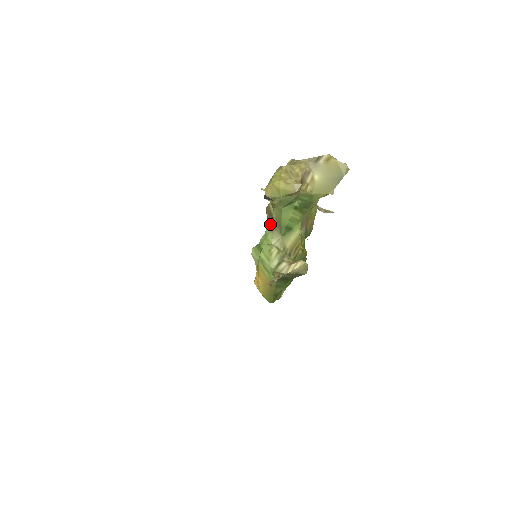
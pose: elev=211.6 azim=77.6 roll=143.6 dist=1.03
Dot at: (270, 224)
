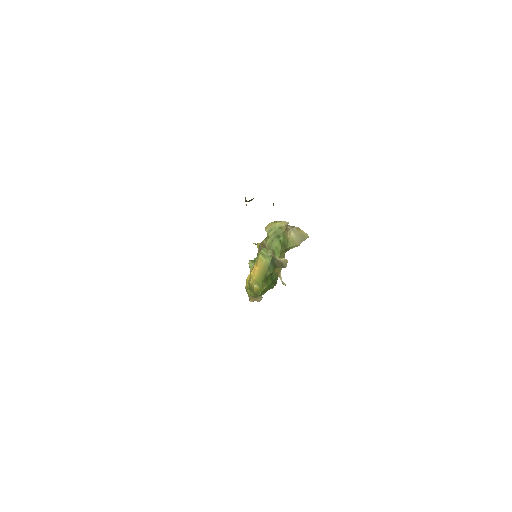
Dot at: occluded
